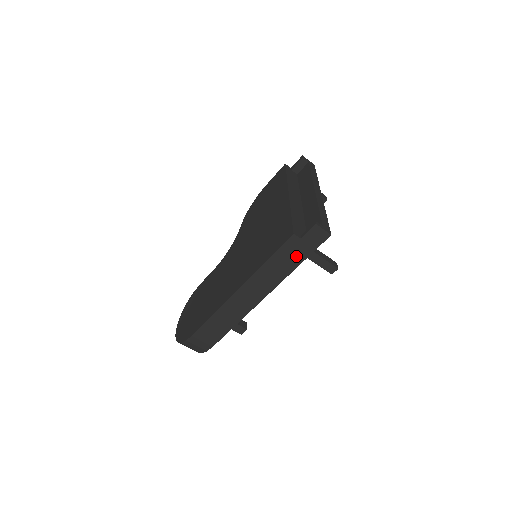
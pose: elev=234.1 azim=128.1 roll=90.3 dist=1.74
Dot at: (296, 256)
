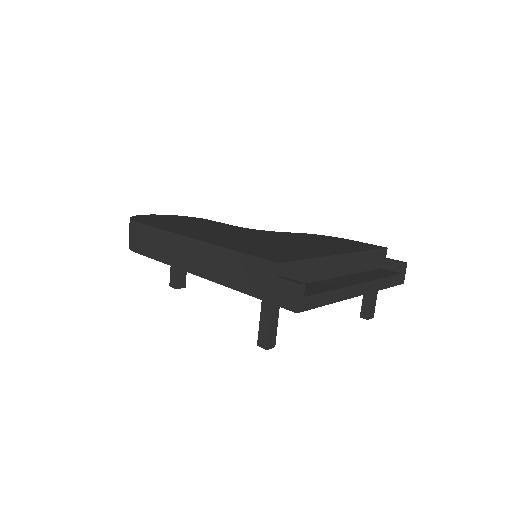
Dot at: (255, 284)
